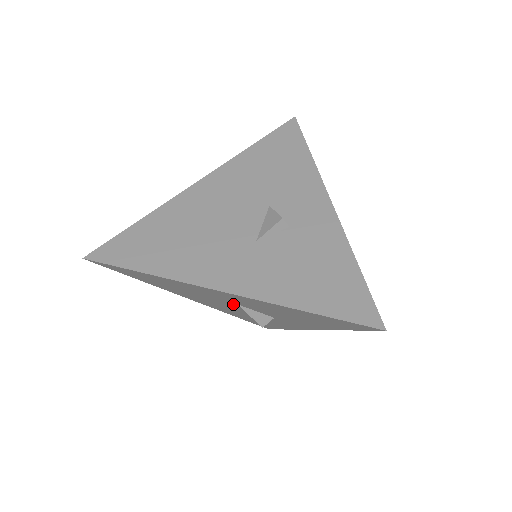
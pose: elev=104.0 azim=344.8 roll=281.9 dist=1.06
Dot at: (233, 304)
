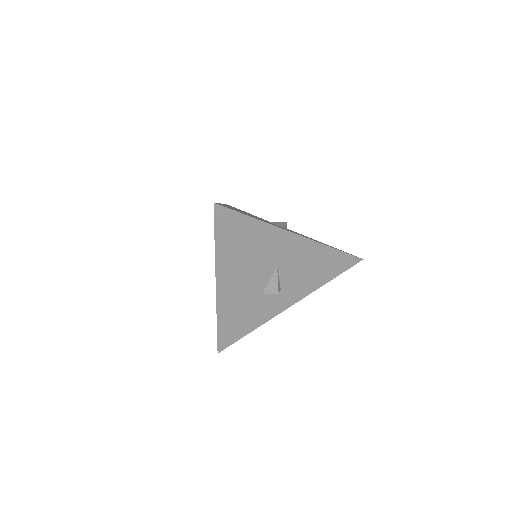
Dot at: (270, 270)
